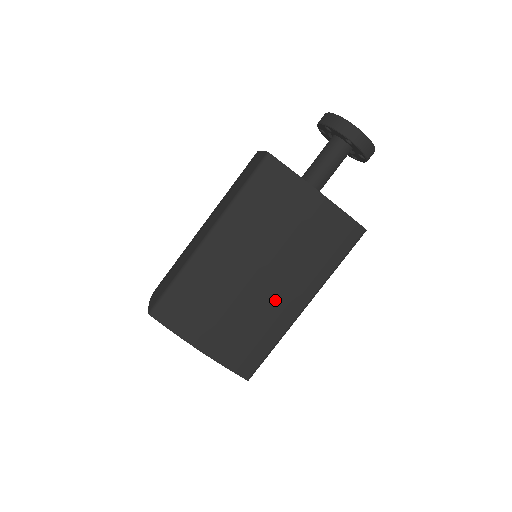
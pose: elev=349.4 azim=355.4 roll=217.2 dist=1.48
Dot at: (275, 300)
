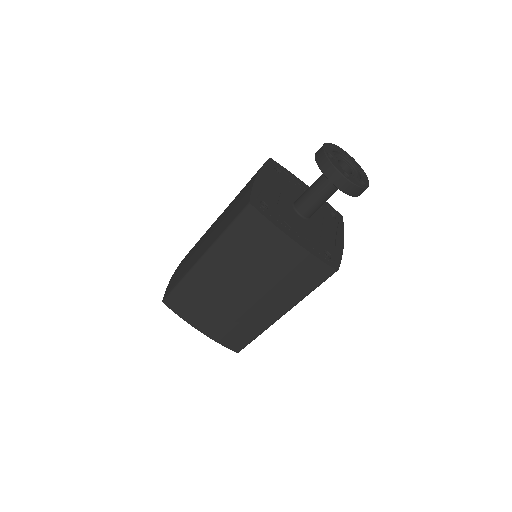
Dot at: (256, 309)
